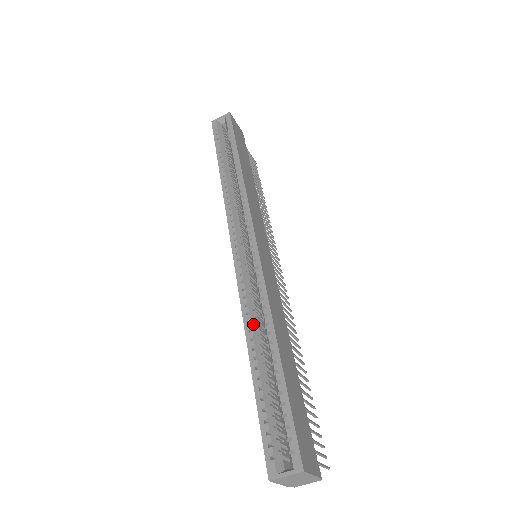
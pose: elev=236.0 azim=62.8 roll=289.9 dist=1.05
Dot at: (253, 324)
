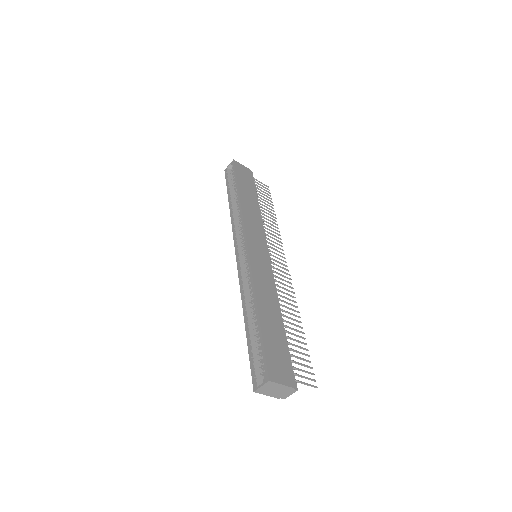
Dot at: (247, 301)
